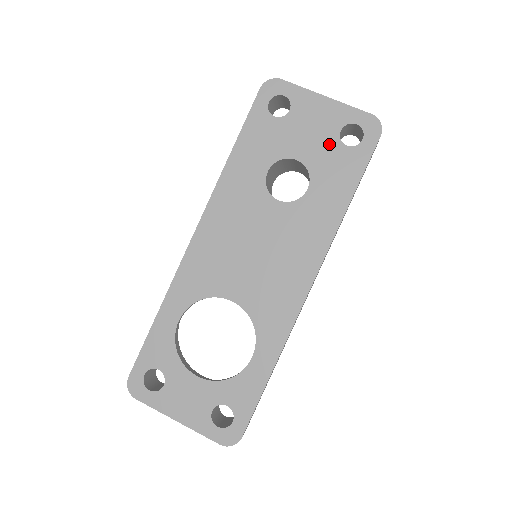
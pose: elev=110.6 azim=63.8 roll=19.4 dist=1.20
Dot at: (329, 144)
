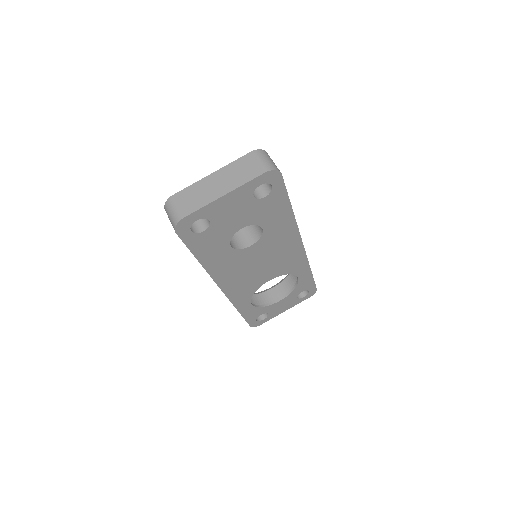
Dot at: (253, 207)
